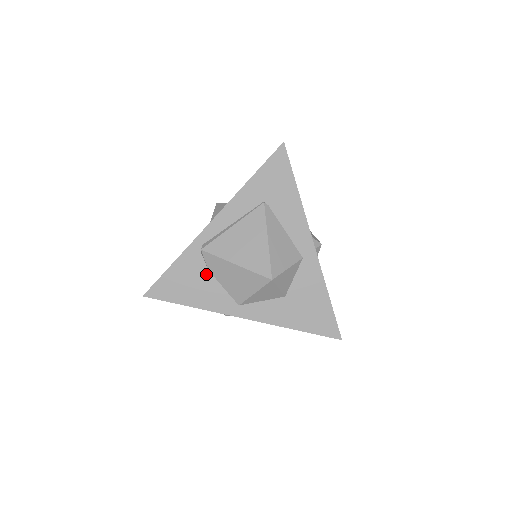
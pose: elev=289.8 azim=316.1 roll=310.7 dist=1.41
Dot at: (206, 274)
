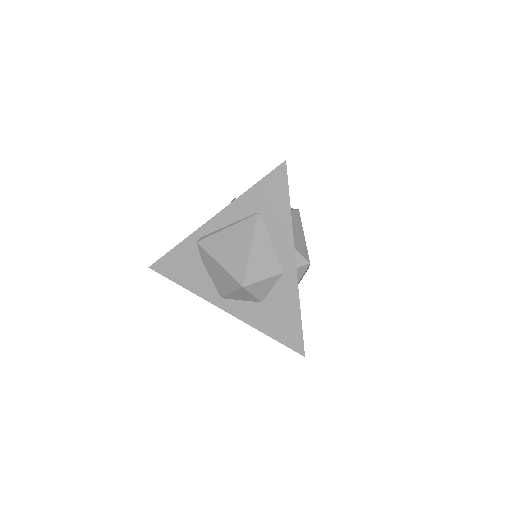
Dot at: (199, 263)
